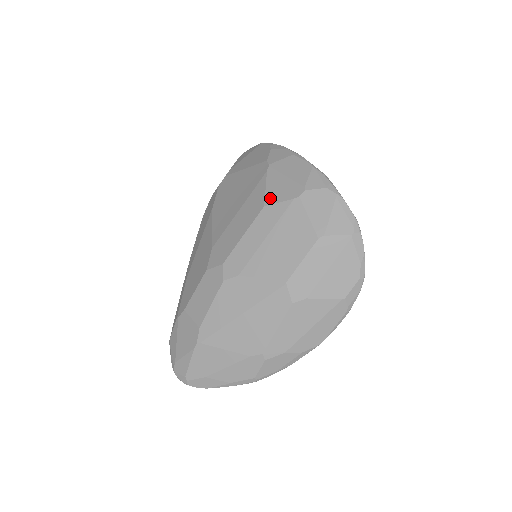
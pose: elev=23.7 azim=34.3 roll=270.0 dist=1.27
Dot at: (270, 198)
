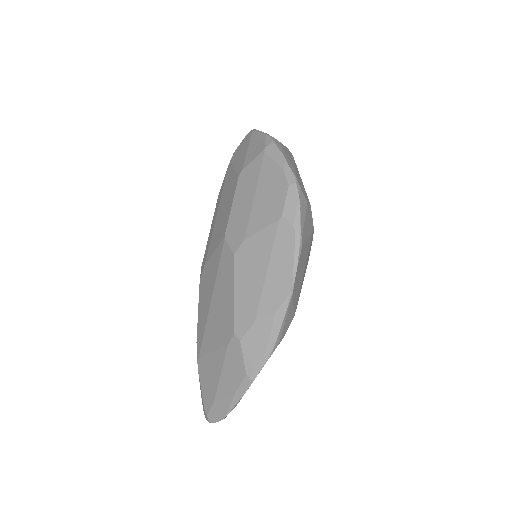
Dot at: occluded
